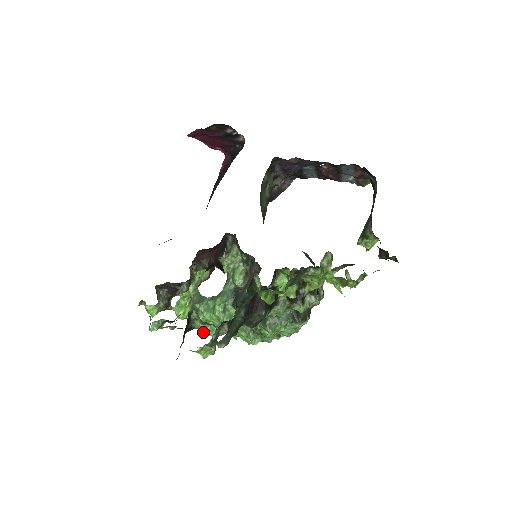
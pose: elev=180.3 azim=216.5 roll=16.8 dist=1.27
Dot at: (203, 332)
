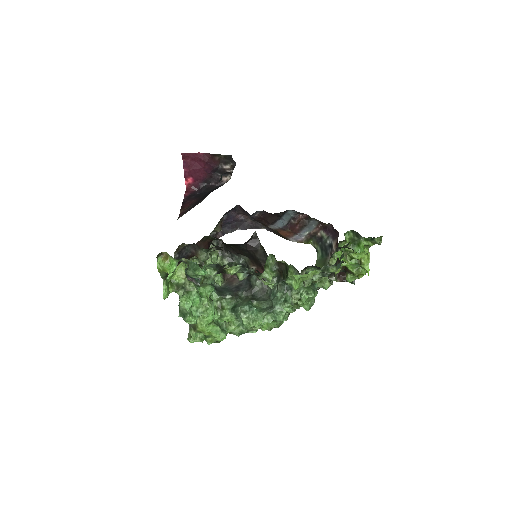
Dot at: occluded
